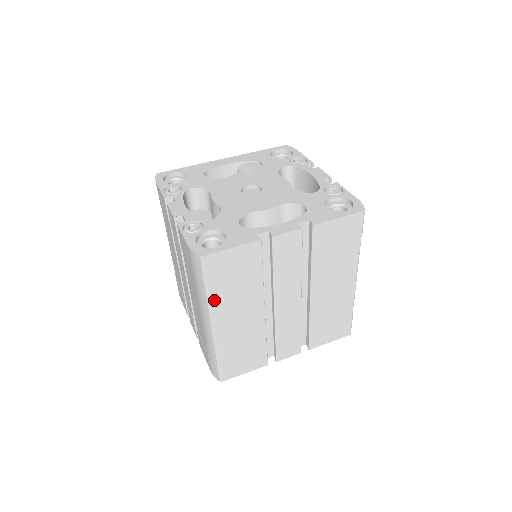
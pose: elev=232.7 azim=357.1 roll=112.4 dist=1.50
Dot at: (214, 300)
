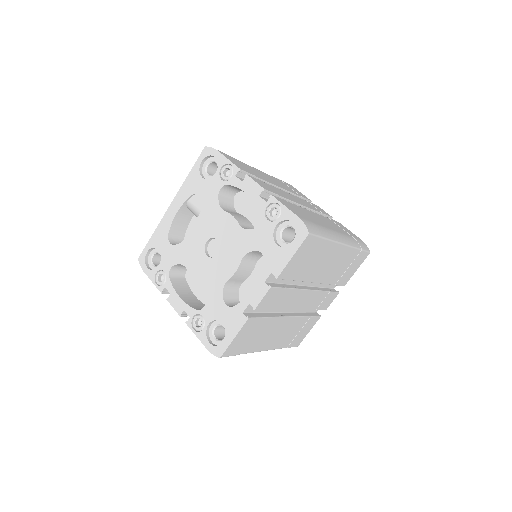
Dot at: (251, 350)
